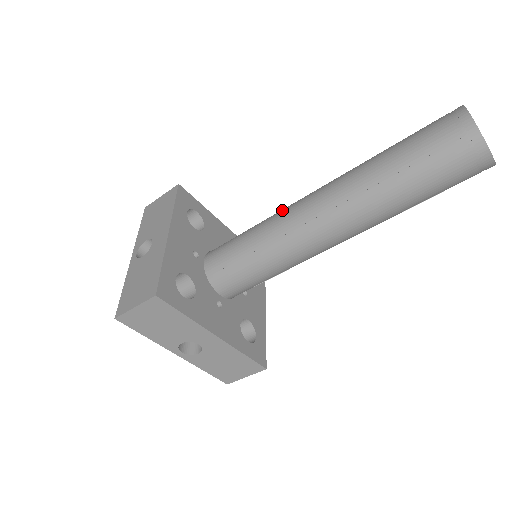
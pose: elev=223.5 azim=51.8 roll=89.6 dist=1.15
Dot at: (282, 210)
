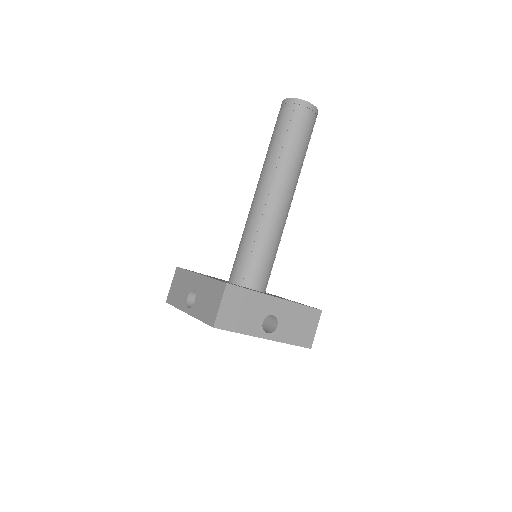
Dot at: occluded
